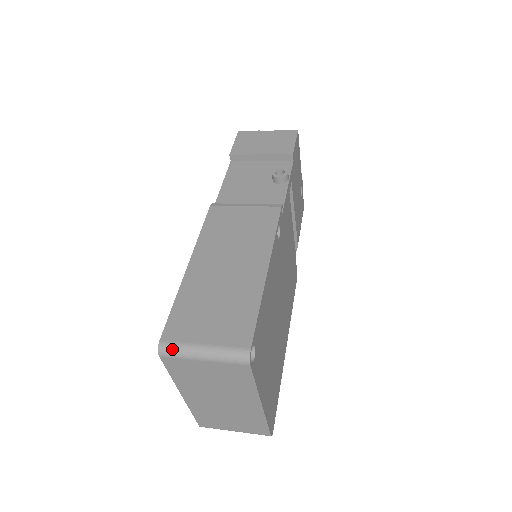
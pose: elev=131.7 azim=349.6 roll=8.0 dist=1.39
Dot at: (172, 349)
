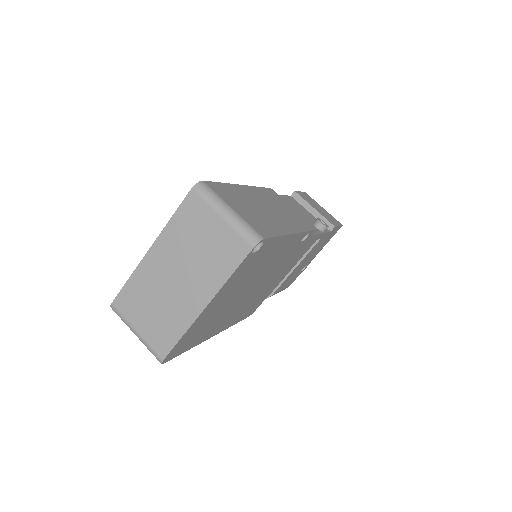
Dot at: (208, 191)
